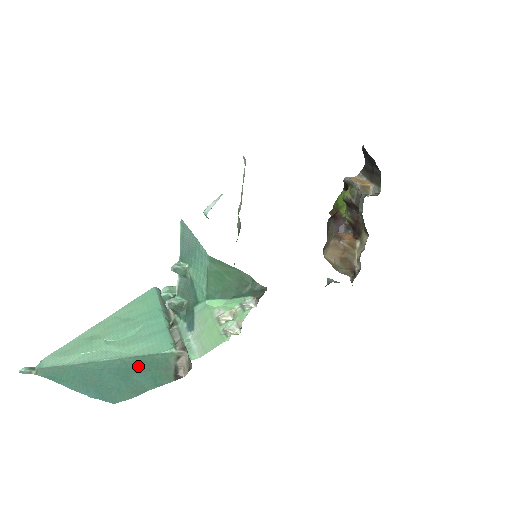
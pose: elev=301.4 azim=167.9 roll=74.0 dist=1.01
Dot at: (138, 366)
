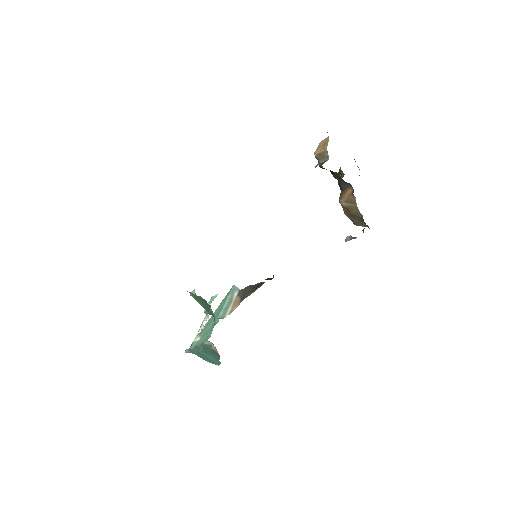
Dot at: (205, 350)
